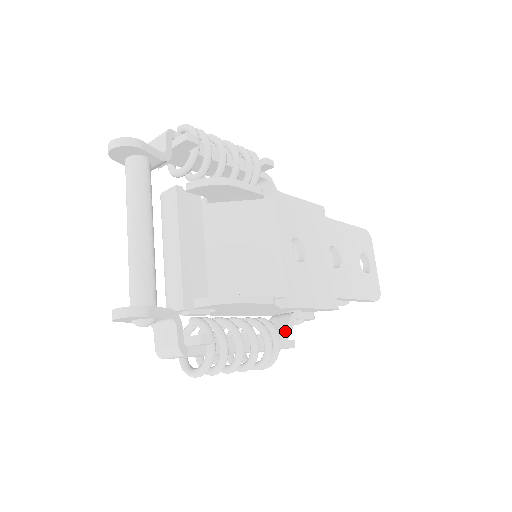
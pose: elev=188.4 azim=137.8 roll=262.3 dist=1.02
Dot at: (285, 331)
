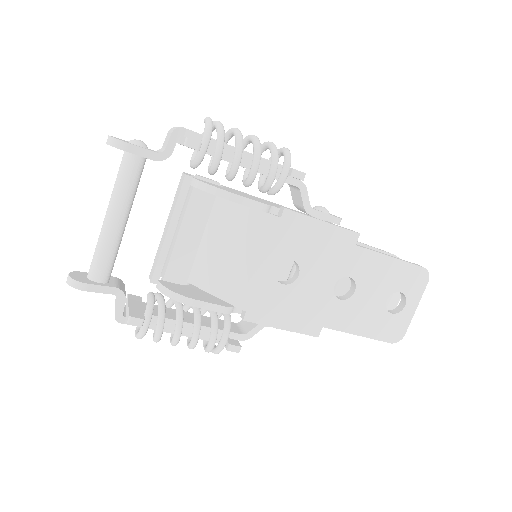
Dot at: (246, 333)
